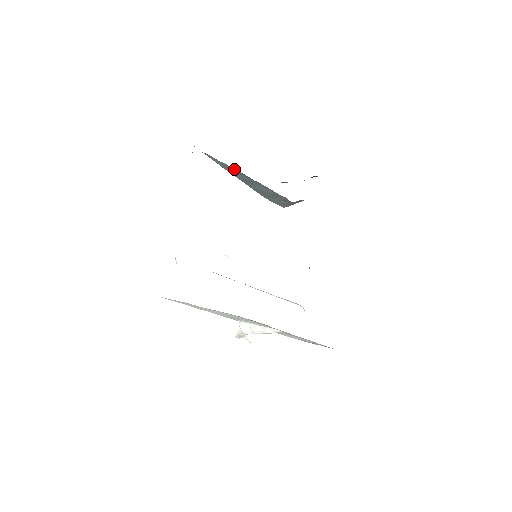
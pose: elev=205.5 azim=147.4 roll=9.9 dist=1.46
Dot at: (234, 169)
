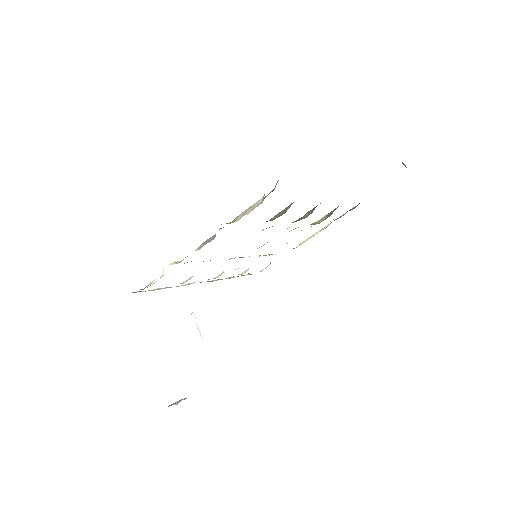
Dot at: occluded
